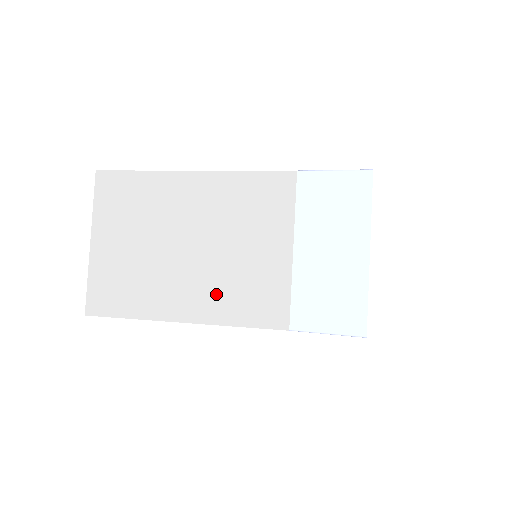
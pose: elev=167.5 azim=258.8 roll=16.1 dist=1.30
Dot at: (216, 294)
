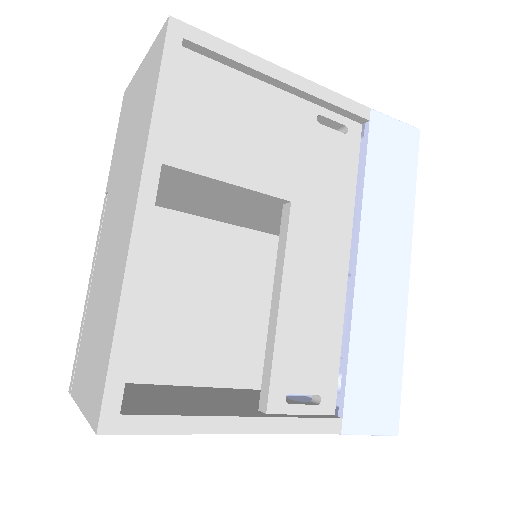
Dot at: occluded
